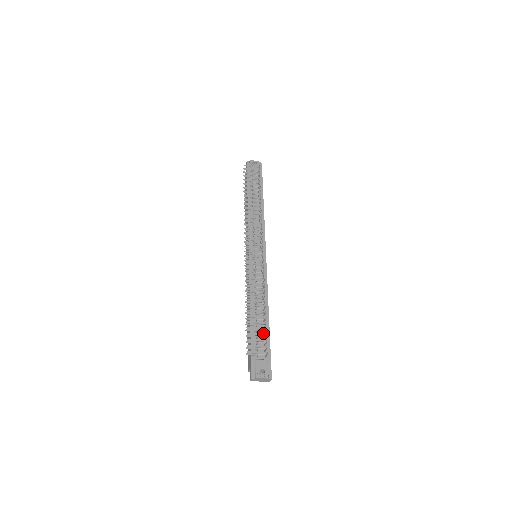
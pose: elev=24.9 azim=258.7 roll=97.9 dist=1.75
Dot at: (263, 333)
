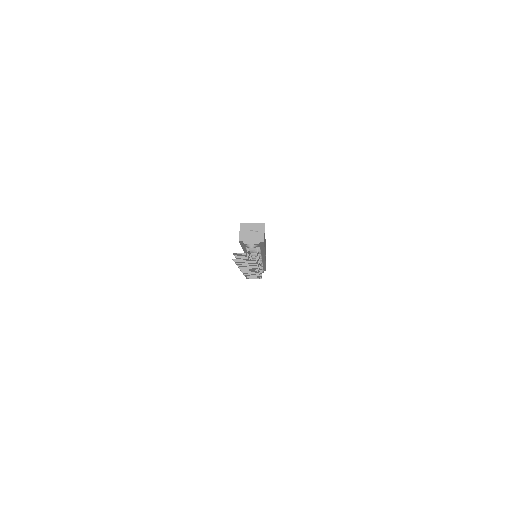
Dot at: occluded
